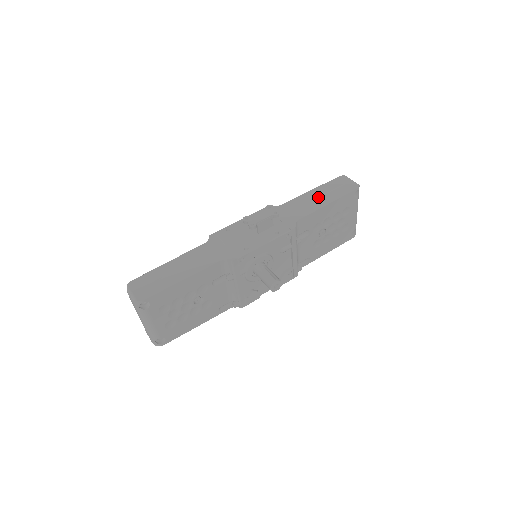
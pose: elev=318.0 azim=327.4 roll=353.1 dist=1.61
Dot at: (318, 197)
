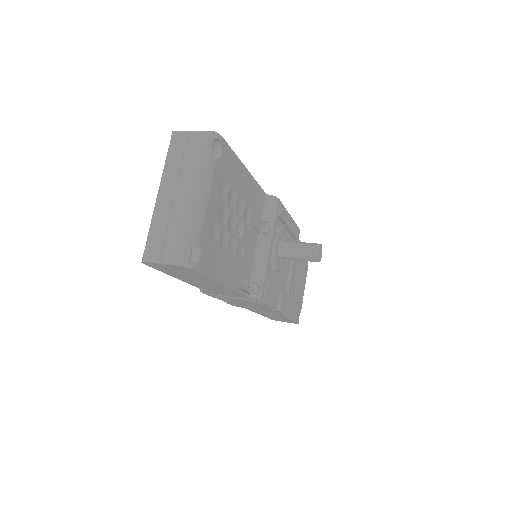
Dot at: occluded
